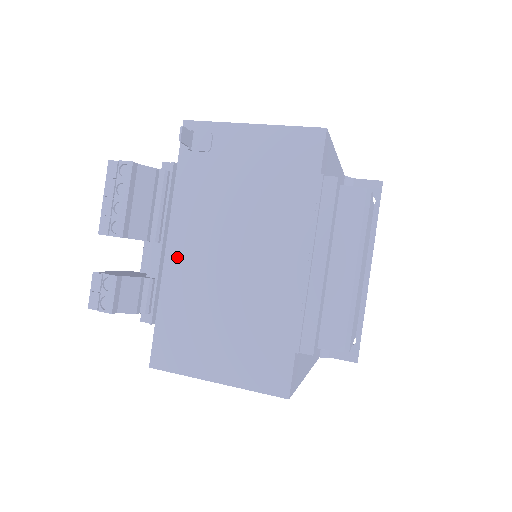
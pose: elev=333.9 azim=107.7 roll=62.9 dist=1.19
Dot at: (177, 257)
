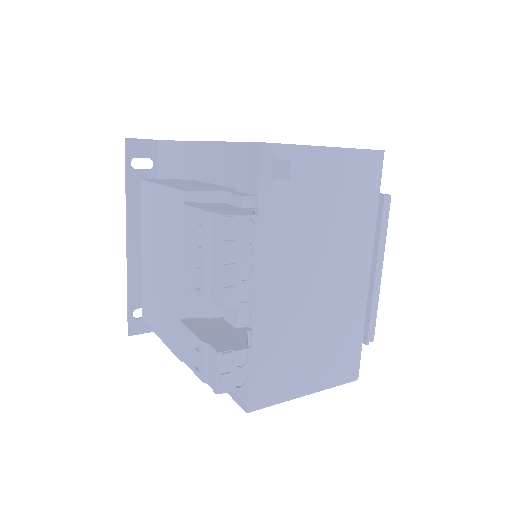
Dot at: (266, 298)
